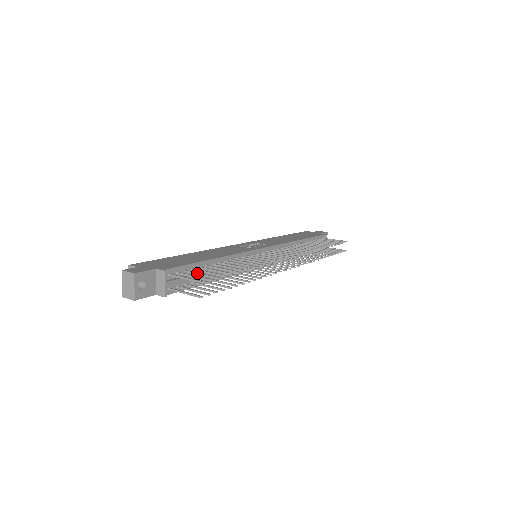
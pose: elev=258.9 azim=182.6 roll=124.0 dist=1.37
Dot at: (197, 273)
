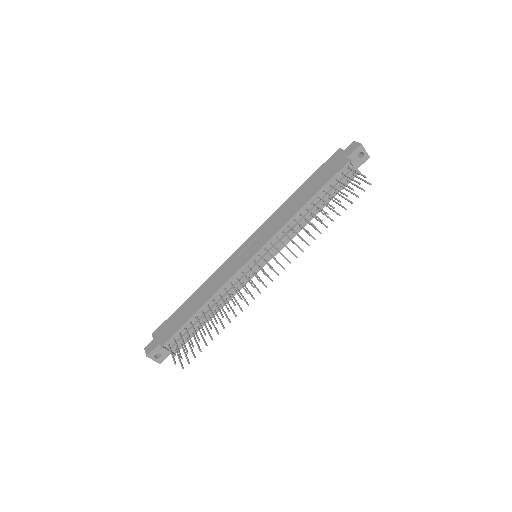
Dot at: (182, 341)
